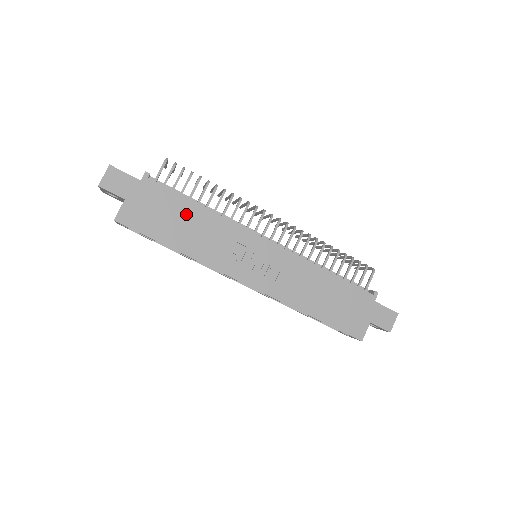
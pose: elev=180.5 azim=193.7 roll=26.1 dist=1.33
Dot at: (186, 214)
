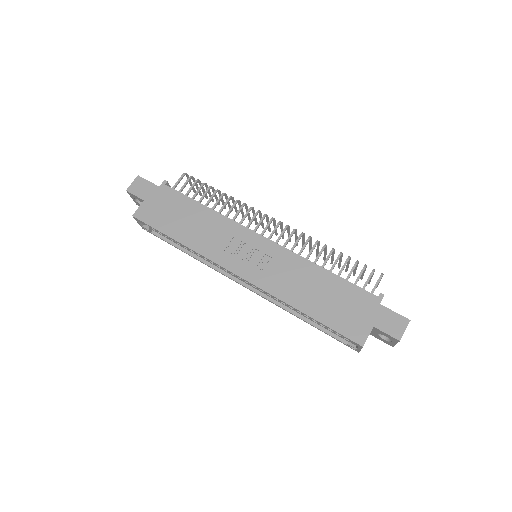
Dot at: (191, 212)
